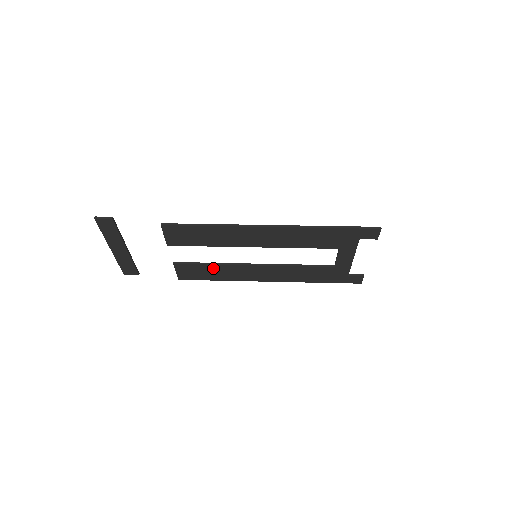
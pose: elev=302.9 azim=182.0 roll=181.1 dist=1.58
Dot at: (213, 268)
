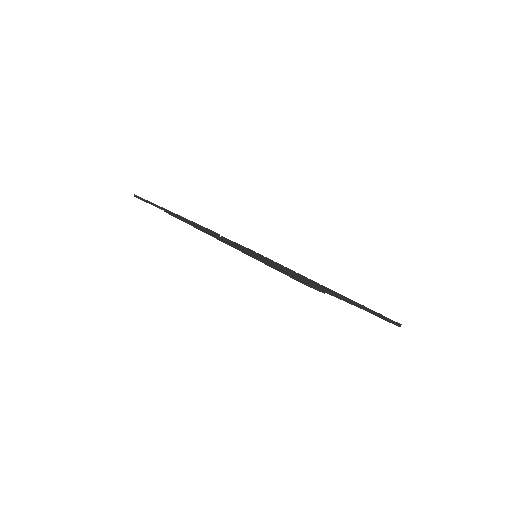
Dot at: occluded
